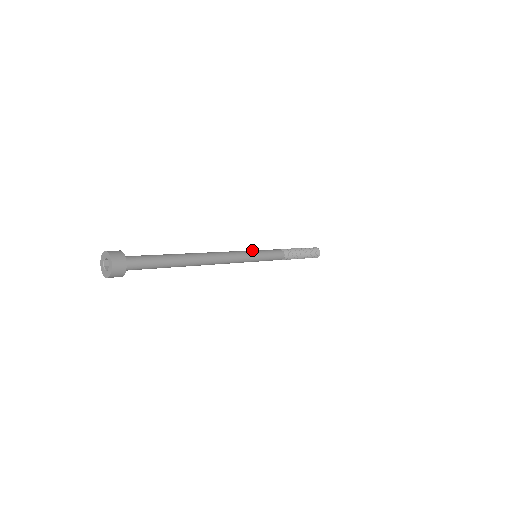
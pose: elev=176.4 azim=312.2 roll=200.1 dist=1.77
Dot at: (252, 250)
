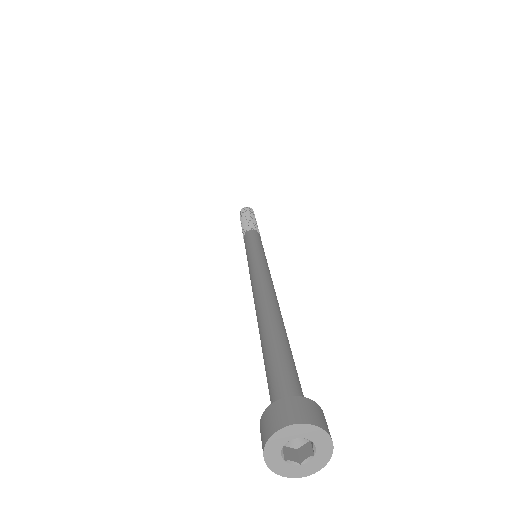
Dot at: (254, 250)
